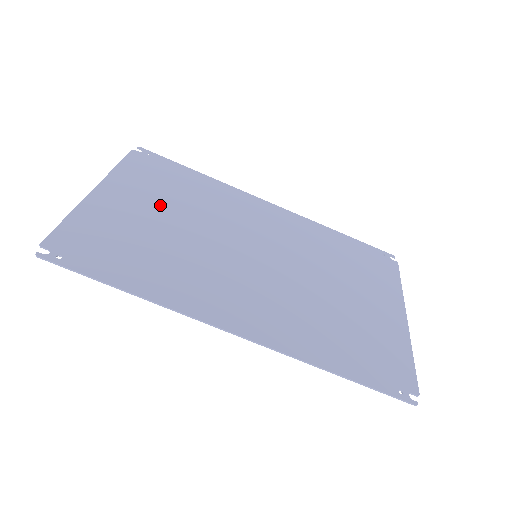
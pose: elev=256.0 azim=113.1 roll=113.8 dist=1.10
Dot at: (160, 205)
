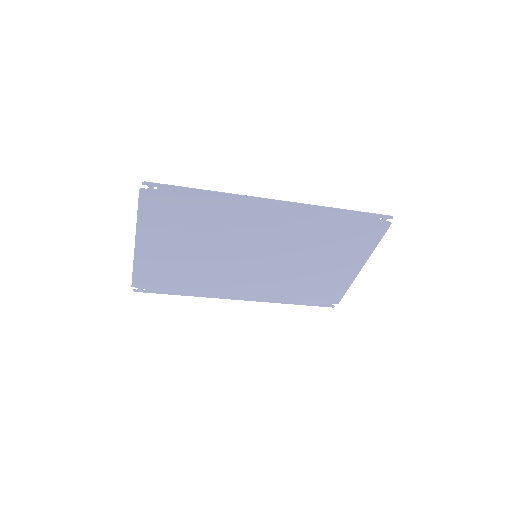
Dot at: (182, 241)
